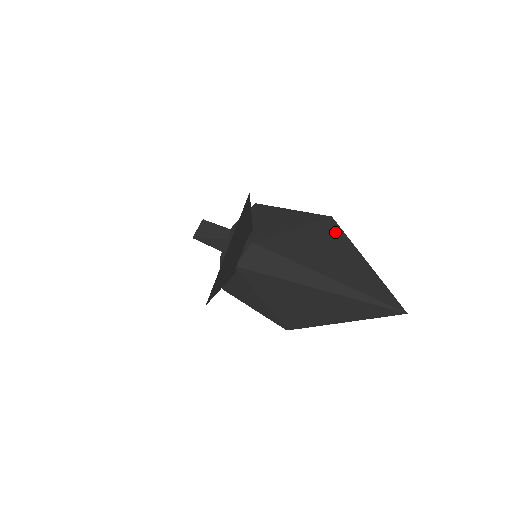
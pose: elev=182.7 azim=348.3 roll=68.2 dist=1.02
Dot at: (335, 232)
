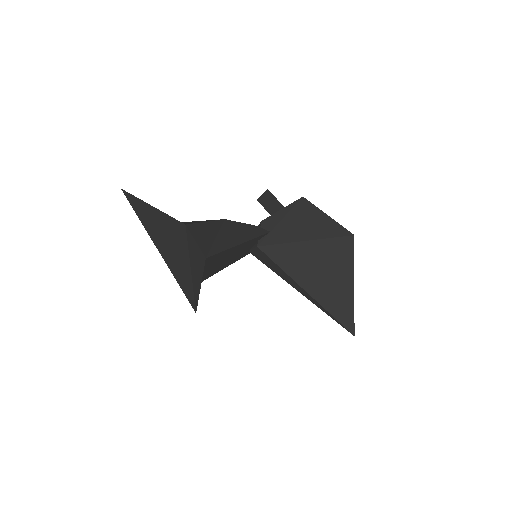
Dot at: (344, 251)
